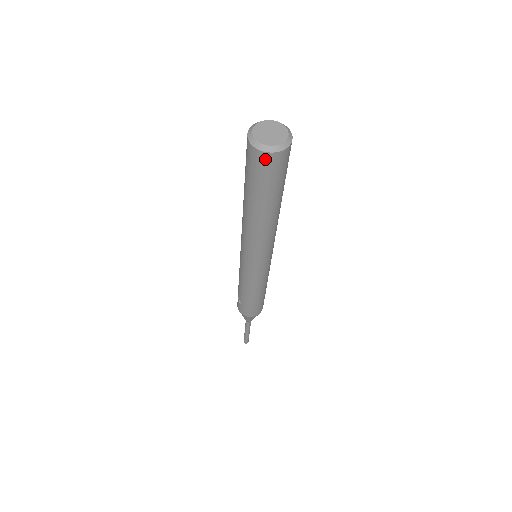
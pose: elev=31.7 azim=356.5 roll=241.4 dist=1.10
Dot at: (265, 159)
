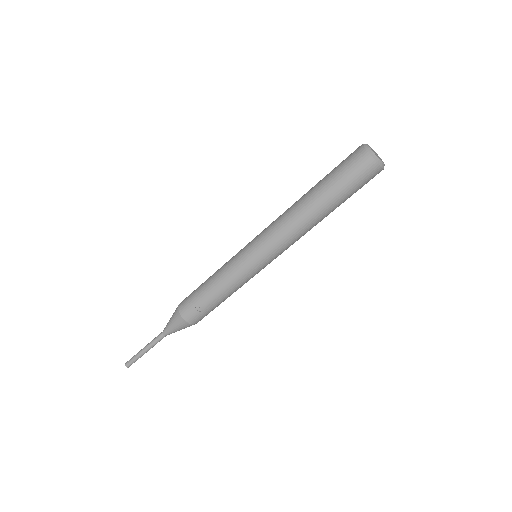
Dot at: (377, 173)
